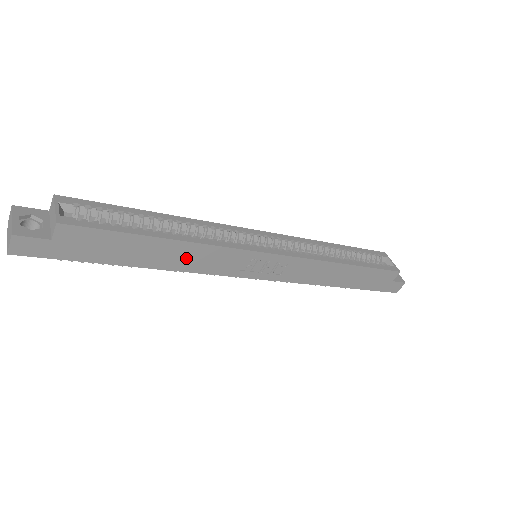
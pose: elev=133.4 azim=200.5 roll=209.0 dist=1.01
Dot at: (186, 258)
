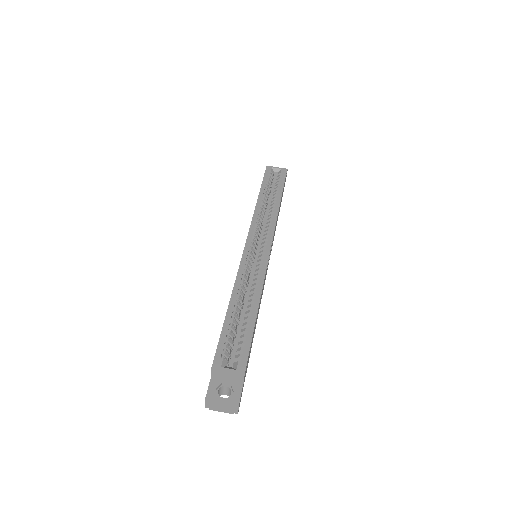
Dot at: occluded
